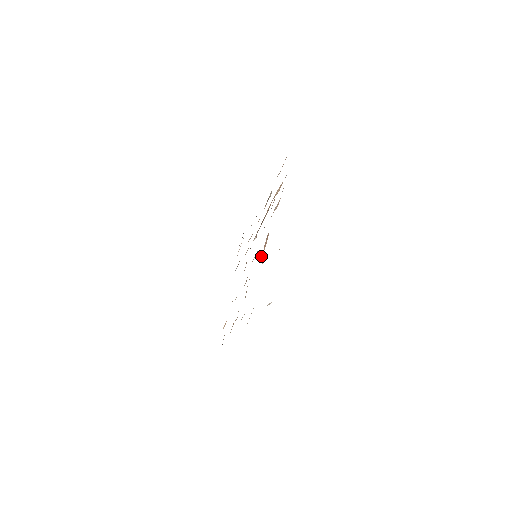
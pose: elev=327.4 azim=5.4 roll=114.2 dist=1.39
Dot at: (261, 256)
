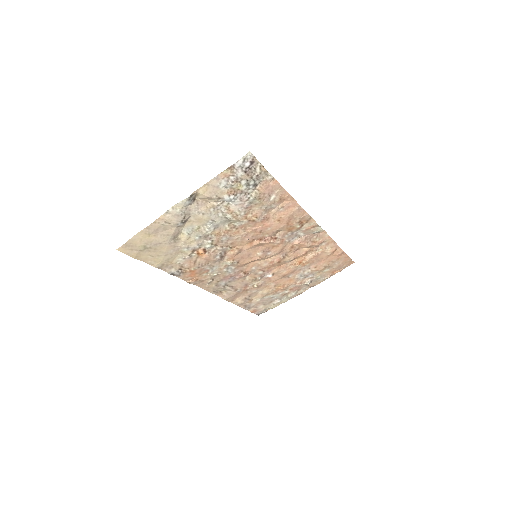
Dot at: (258, 242)
